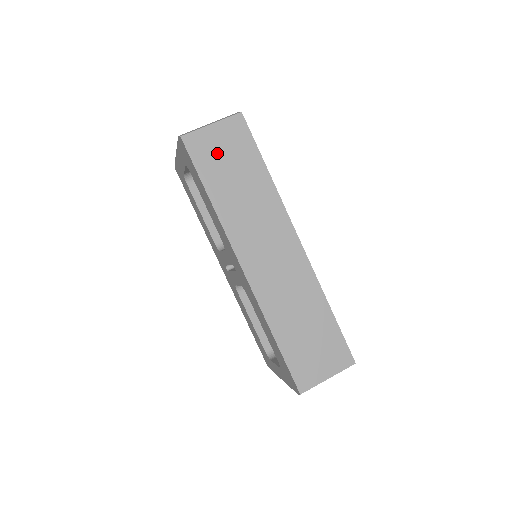
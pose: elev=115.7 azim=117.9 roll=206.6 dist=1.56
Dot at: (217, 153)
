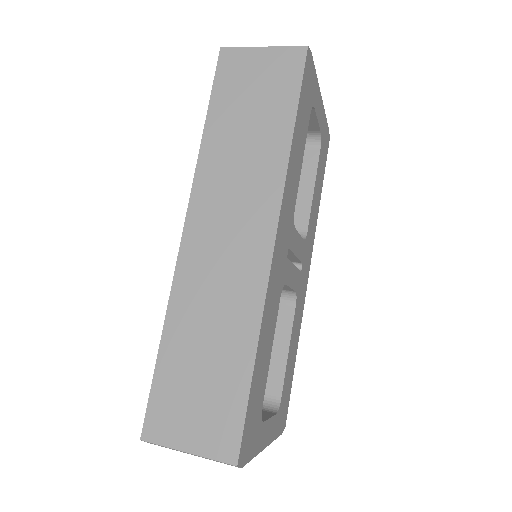
Dot at: (247, 82)
